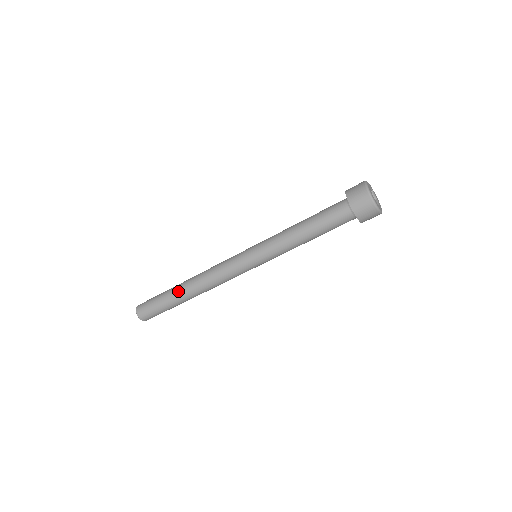
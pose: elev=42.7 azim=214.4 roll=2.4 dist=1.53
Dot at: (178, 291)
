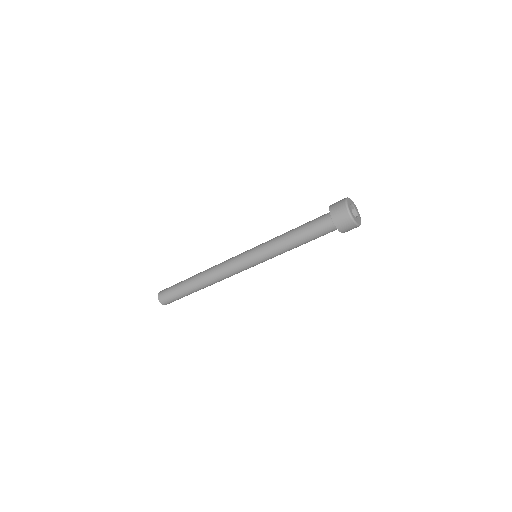
Dot at: (194, 287)
